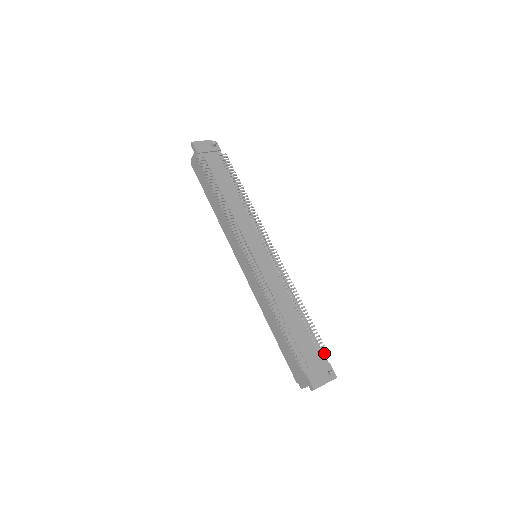
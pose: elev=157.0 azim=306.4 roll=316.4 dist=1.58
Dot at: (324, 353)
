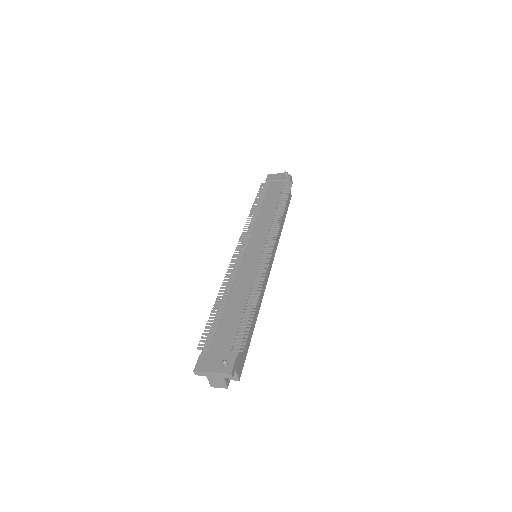
Dot at: (239, 345)
